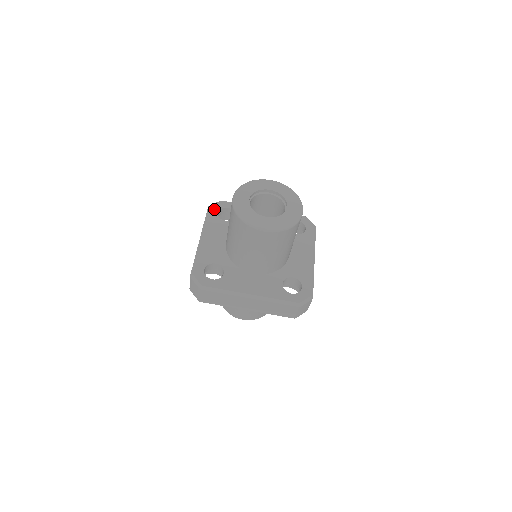
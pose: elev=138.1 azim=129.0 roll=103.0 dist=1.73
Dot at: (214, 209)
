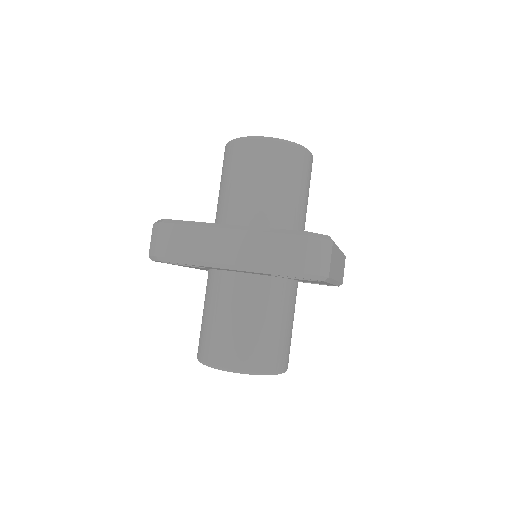
Dot at: occluded
